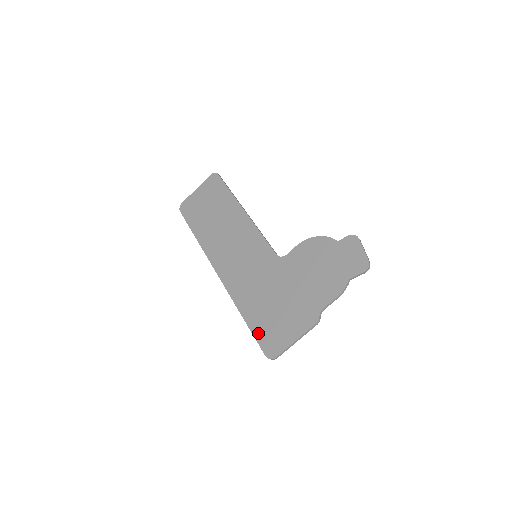
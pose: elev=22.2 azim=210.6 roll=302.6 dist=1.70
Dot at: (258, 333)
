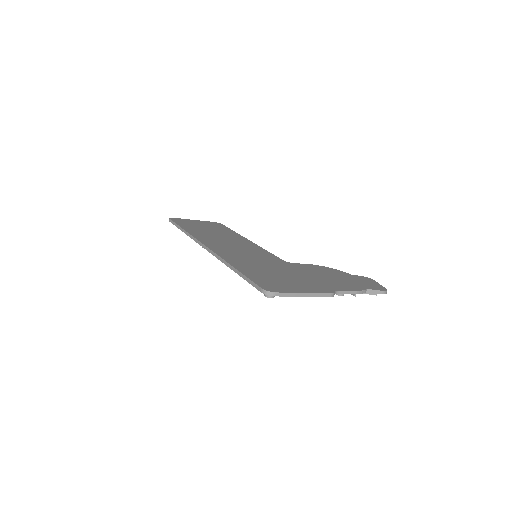
Dot at: (254, 277)
